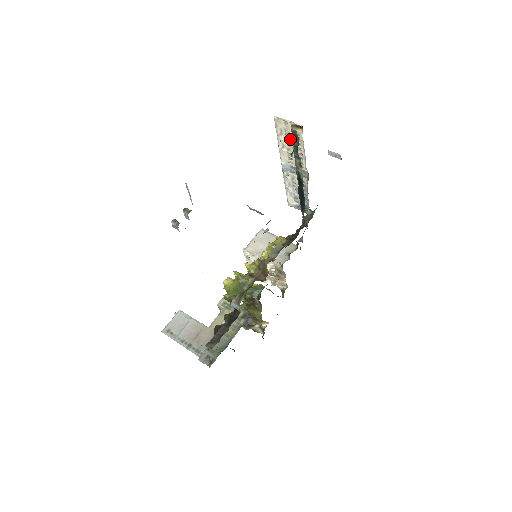
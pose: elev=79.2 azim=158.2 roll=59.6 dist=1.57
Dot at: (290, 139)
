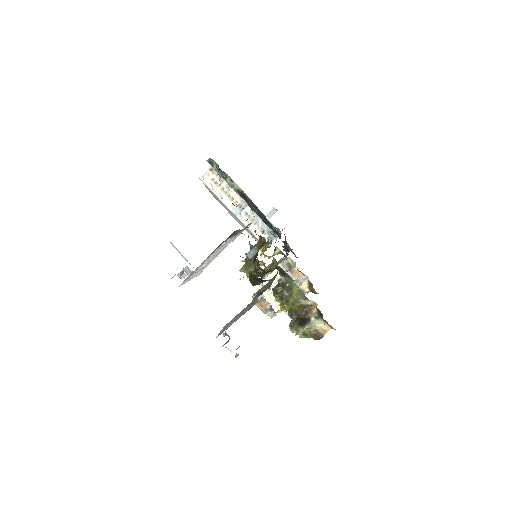
Dot at: (218, 183)
